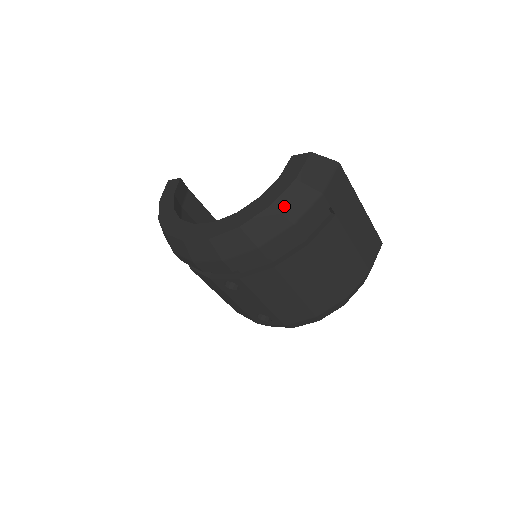
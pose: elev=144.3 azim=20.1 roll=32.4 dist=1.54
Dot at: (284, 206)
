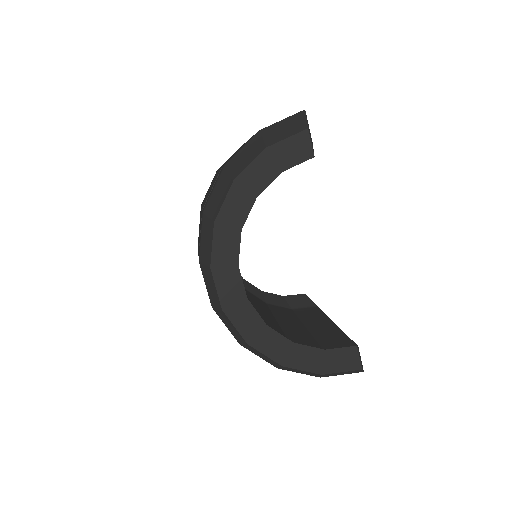
Dot at: (289, 369)
